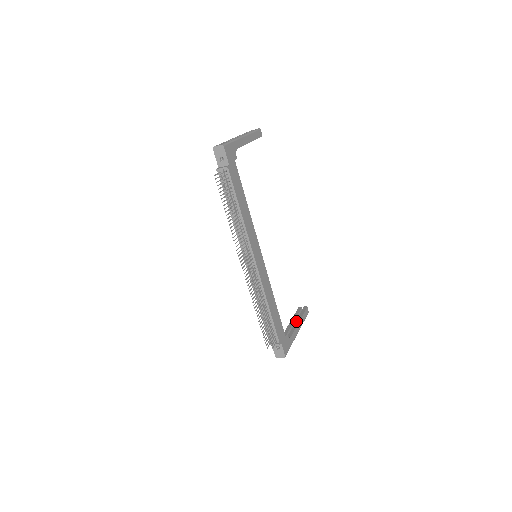
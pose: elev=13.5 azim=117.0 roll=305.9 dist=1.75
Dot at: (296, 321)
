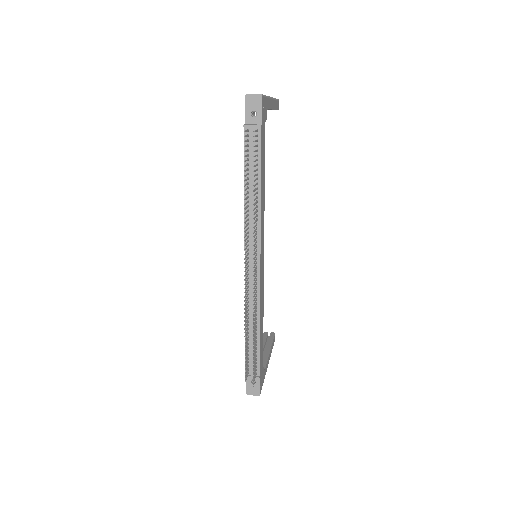
Dot at: (266, 349)
